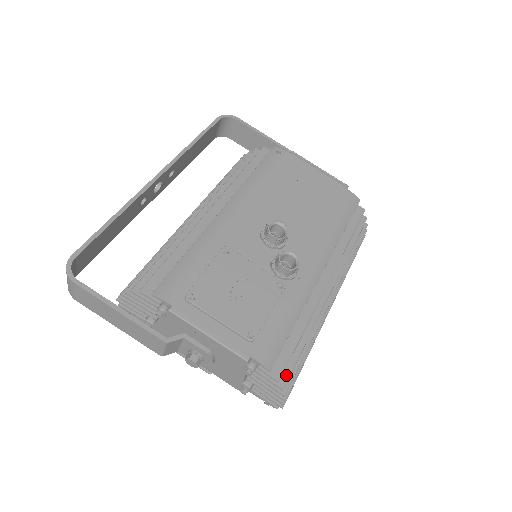
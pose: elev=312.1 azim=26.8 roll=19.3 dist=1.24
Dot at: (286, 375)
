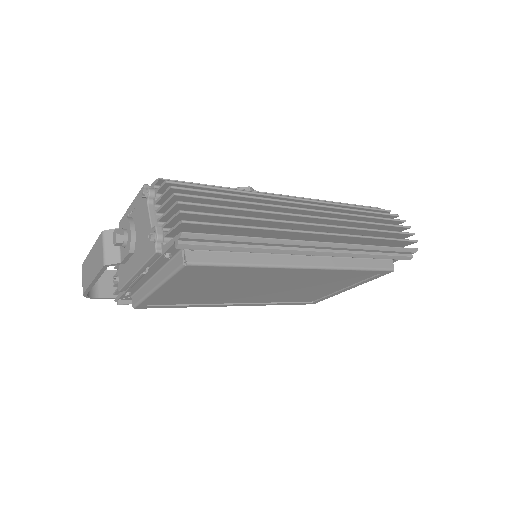
Dot at: (186, 189)
